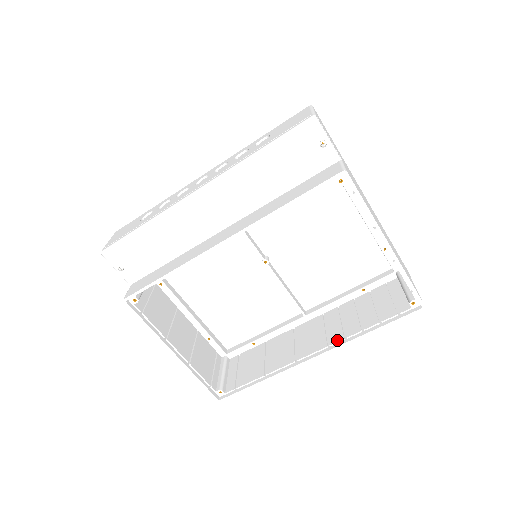
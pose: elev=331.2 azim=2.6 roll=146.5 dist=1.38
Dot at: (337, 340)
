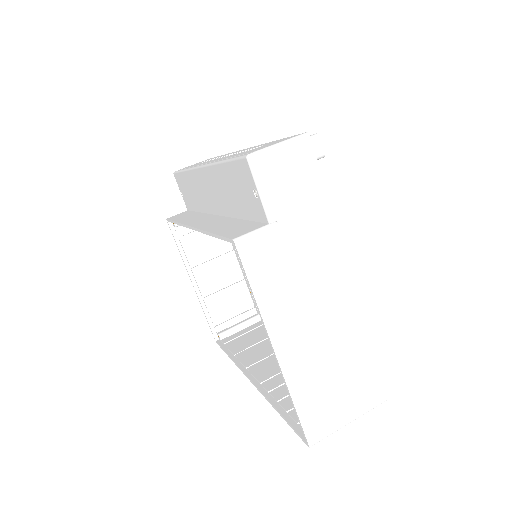
Dot at: (267, 386)
